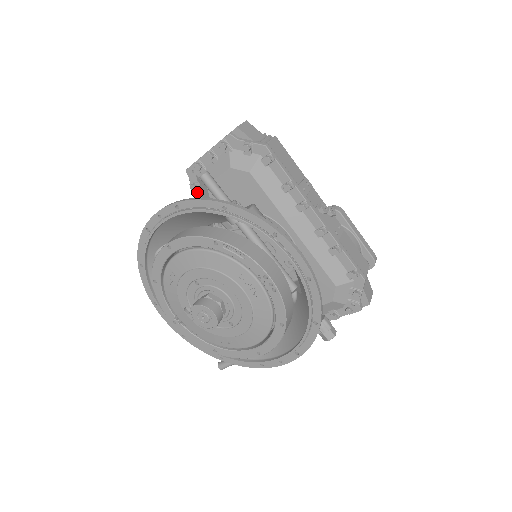
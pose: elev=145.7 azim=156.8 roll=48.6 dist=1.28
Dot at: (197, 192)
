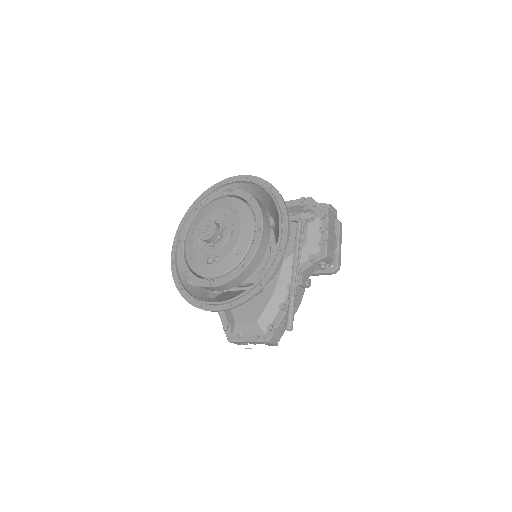
Dot at: occluded
